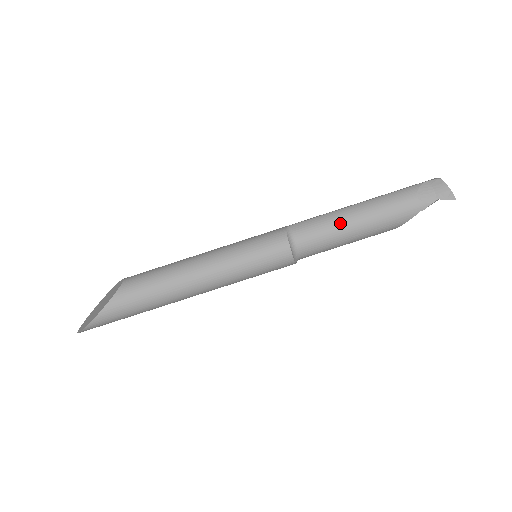
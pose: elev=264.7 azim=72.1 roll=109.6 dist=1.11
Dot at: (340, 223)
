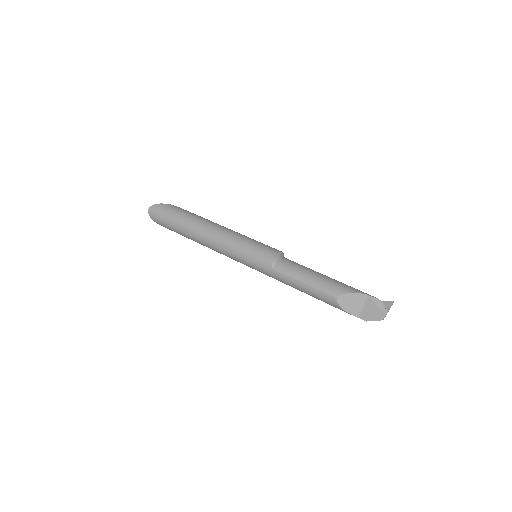
Dot at: occluded
